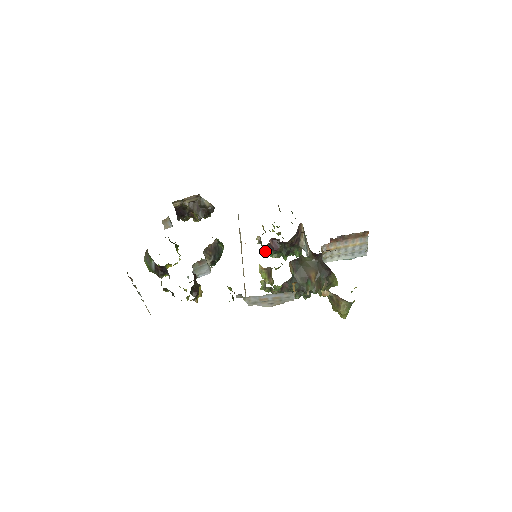
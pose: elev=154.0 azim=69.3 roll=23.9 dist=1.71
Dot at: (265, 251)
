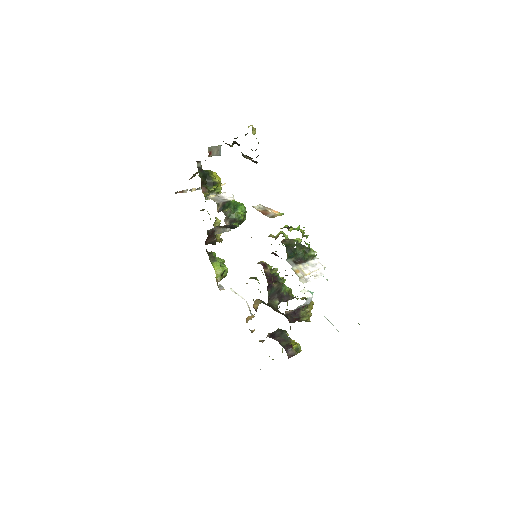
Dot at: occluded
